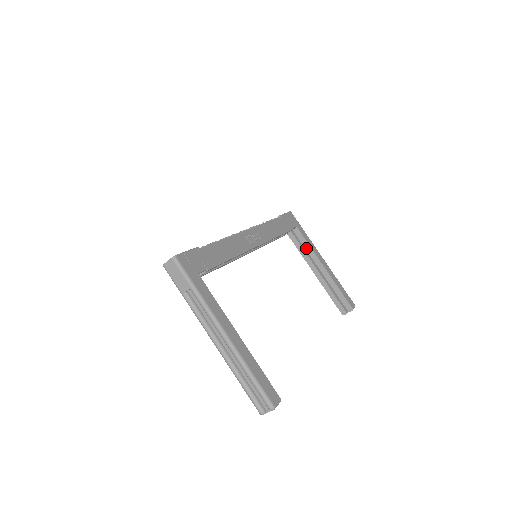
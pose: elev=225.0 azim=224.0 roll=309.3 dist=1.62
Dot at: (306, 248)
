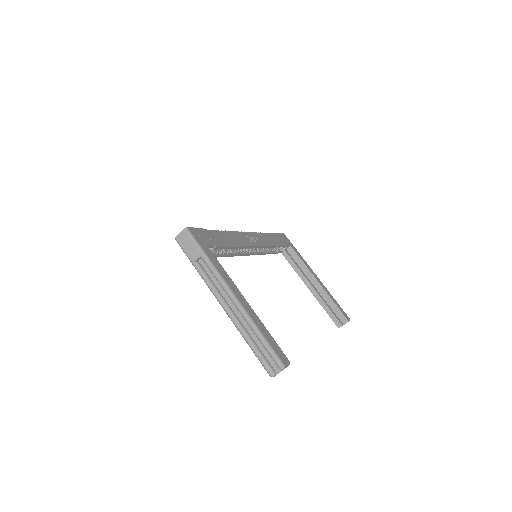
Dot at: (300, 265)
